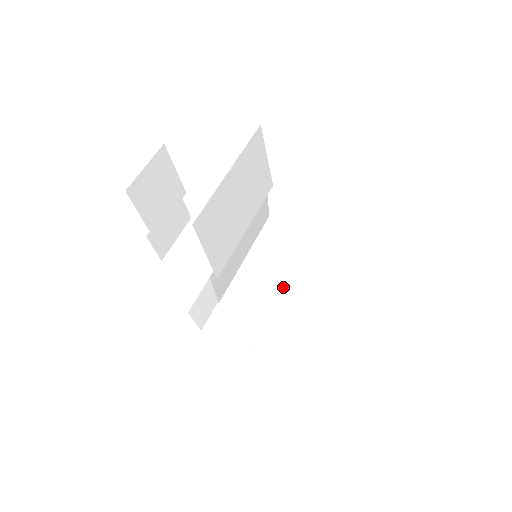
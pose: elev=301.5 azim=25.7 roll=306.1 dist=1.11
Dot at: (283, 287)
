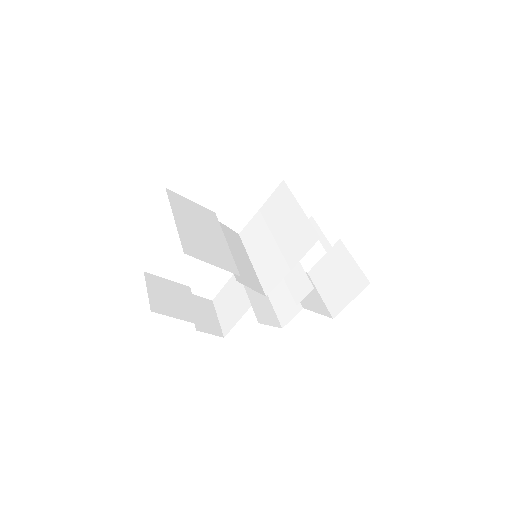
Dot at: (283, 244)
